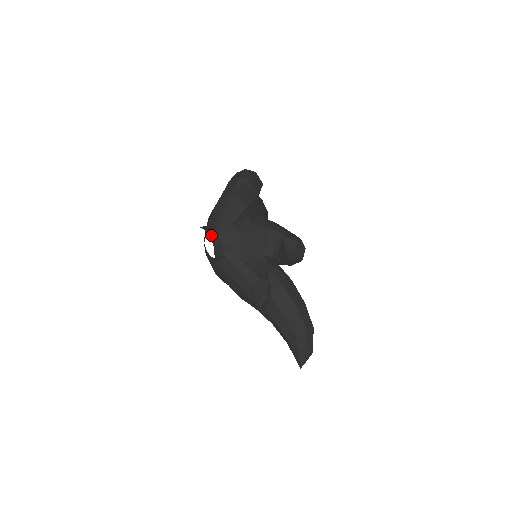
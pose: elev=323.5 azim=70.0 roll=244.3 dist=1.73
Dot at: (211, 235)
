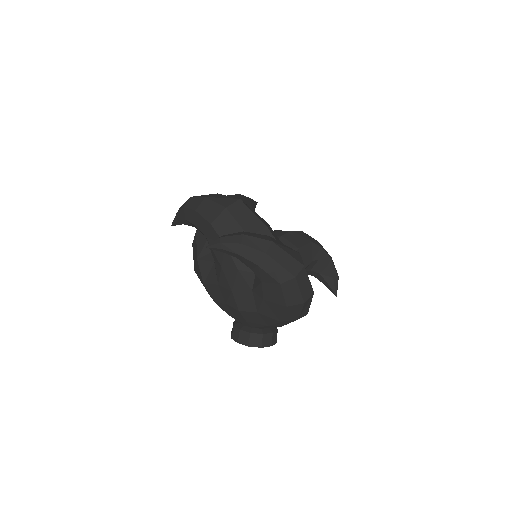
Dot at: (276, 341)
